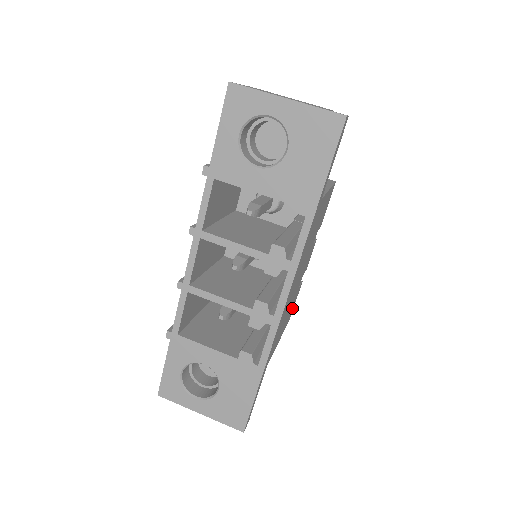
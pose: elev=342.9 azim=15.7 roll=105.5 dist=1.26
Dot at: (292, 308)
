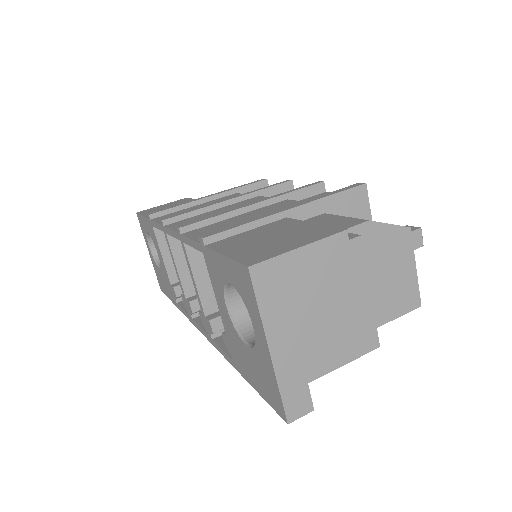
Dot at: occluded
